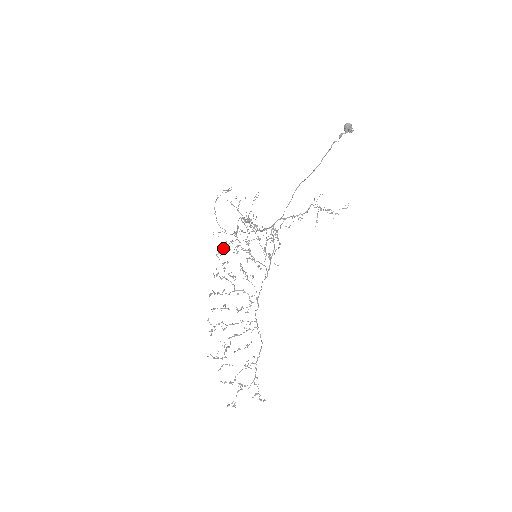
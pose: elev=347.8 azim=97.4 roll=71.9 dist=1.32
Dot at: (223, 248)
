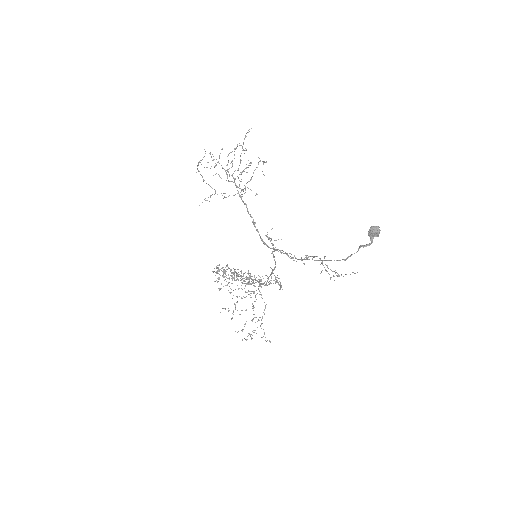
Dot at: (222, 267)
